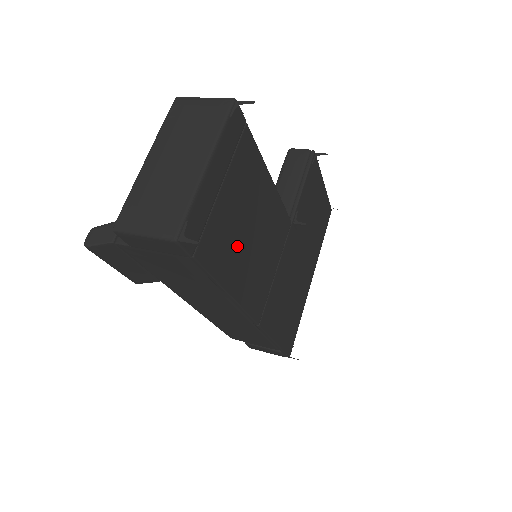
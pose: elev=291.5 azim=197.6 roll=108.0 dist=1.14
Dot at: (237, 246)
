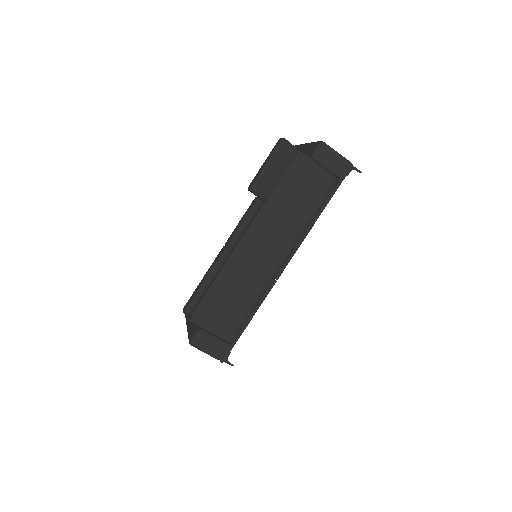
Dot at: occluded
